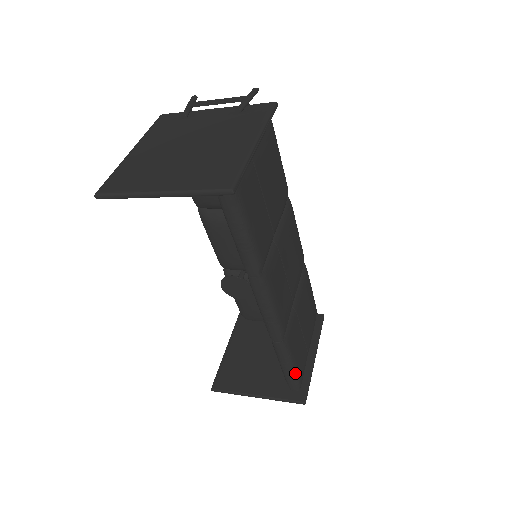
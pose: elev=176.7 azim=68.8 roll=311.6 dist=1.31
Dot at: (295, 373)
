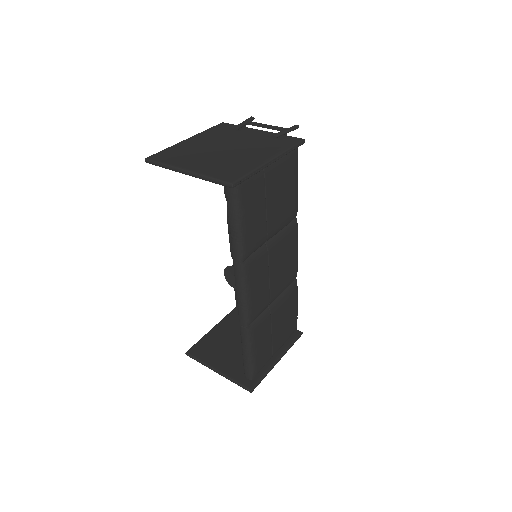
Dot at: (252, 362)
